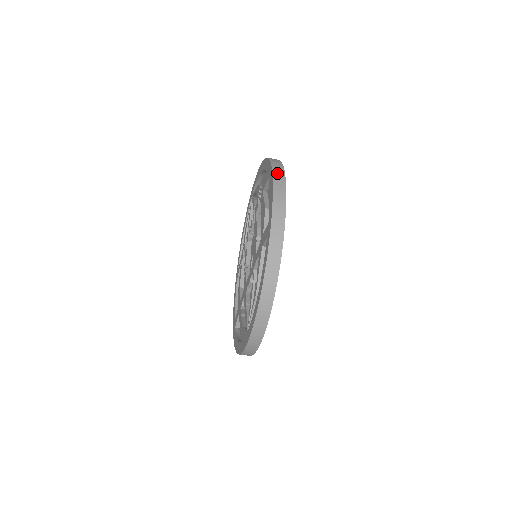
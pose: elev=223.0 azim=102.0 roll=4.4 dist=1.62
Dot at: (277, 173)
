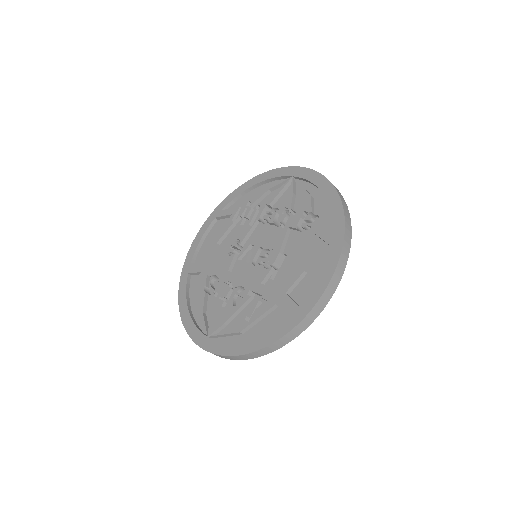
Dot at: (342, 262)
